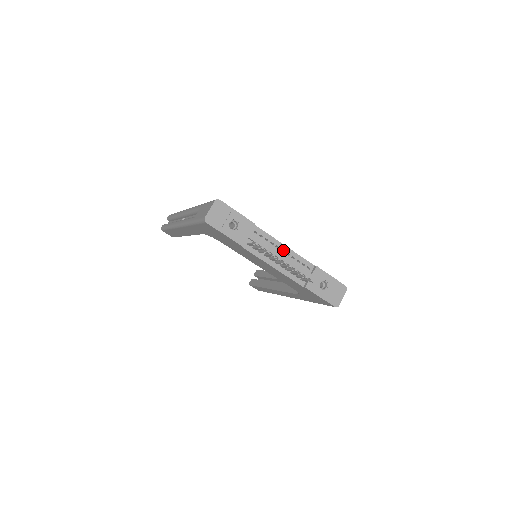
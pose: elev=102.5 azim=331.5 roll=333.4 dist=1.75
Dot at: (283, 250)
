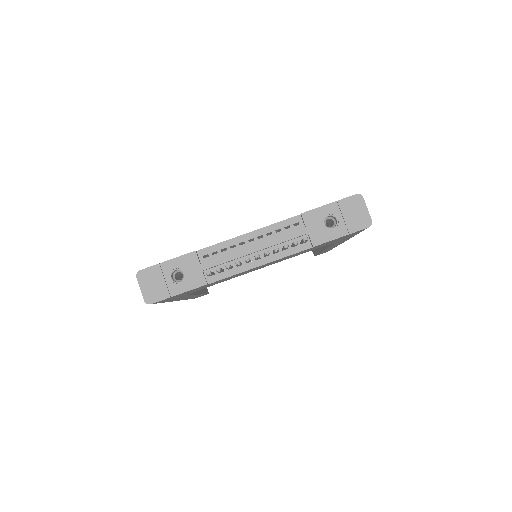
Dot at: (251, 239)
